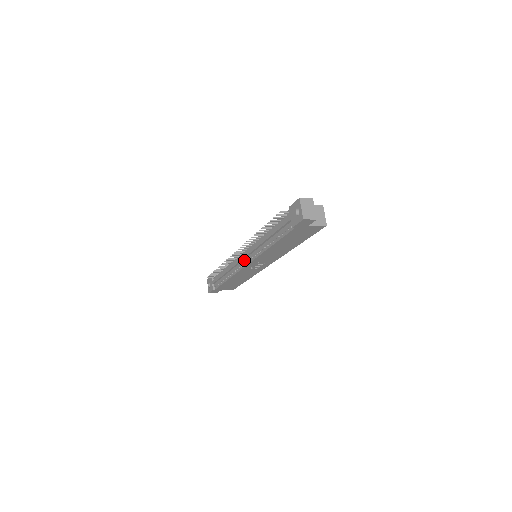
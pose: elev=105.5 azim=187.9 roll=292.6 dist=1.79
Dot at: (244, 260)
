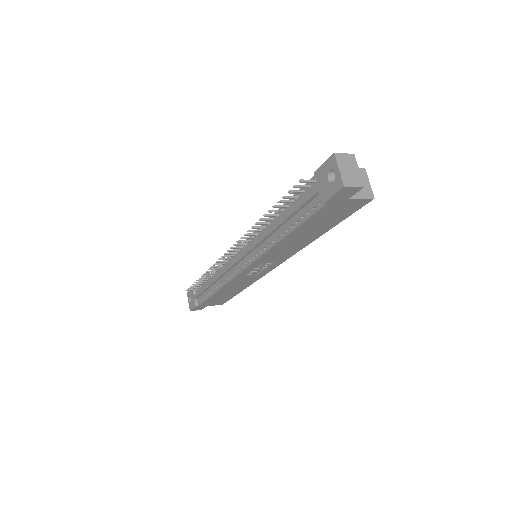
Dot at: (239, 263)
